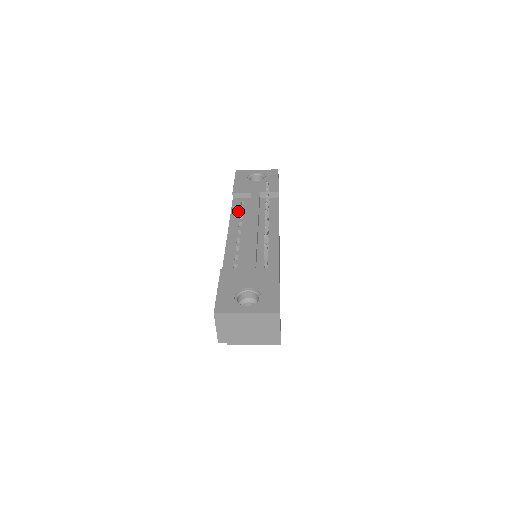
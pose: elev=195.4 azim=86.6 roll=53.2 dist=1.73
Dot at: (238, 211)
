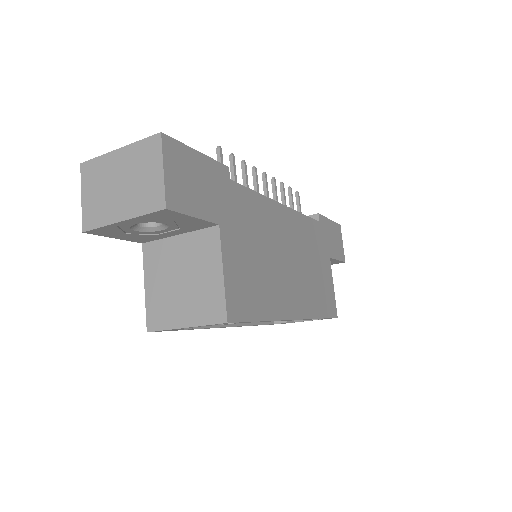
Dot at: occluded
